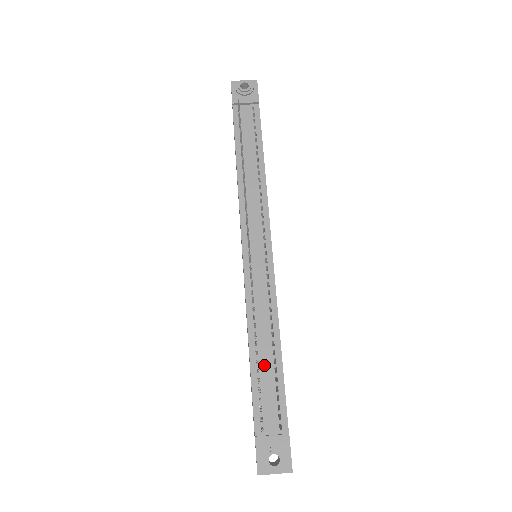
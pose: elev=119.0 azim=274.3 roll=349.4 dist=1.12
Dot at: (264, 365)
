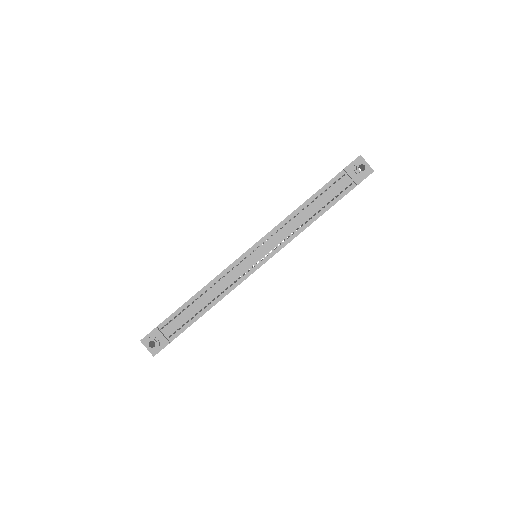
Dot at: (195, 306)
